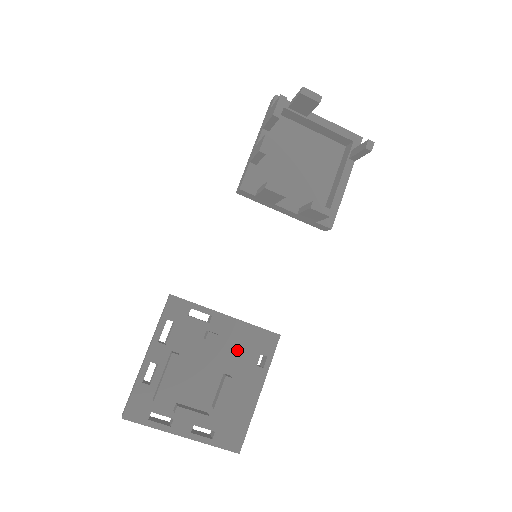
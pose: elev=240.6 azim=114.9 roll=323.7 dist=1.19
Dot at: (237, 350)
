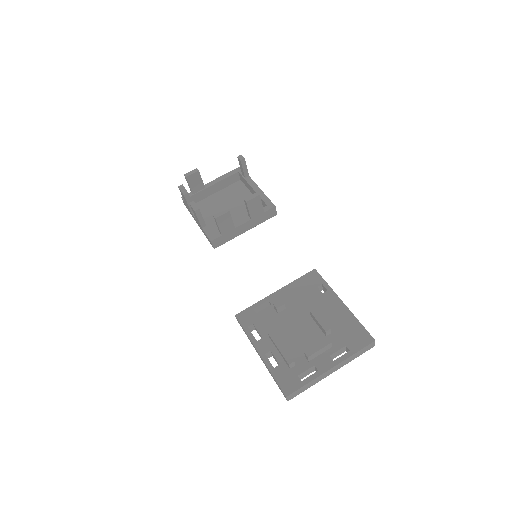
Dot at: (302, 299)
